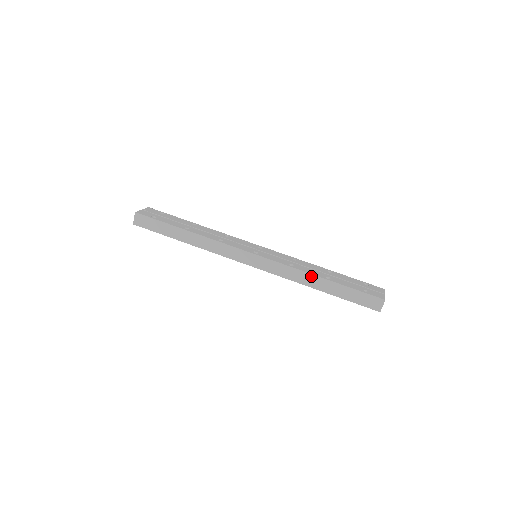
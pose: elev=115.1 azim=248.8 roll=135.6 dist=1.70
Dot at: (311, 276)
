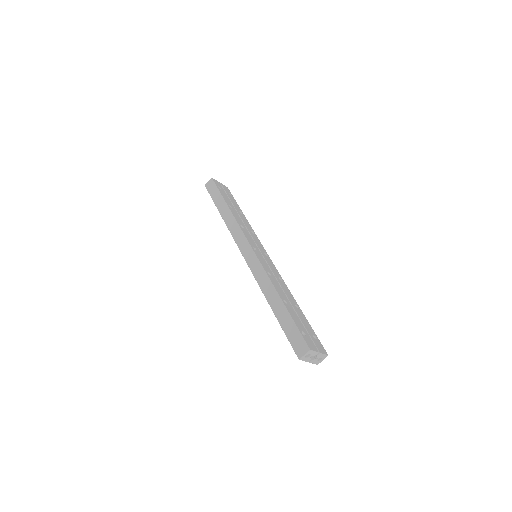
Dot at: (273, 289)
